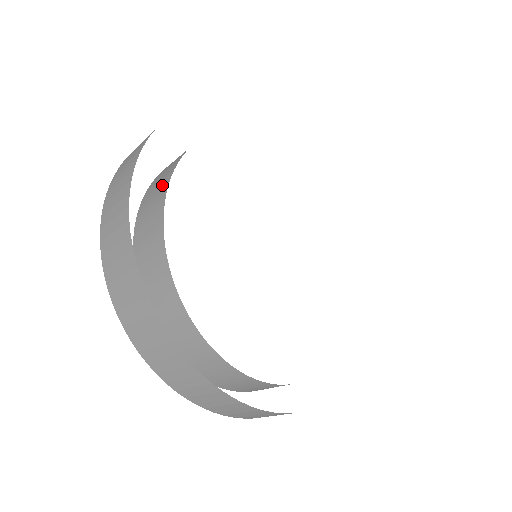
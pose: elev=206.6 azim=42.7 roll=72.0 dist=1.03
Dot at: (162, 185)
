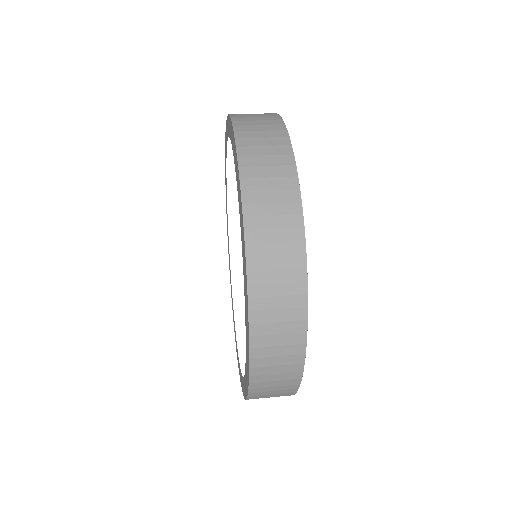
Dot at: occluded
